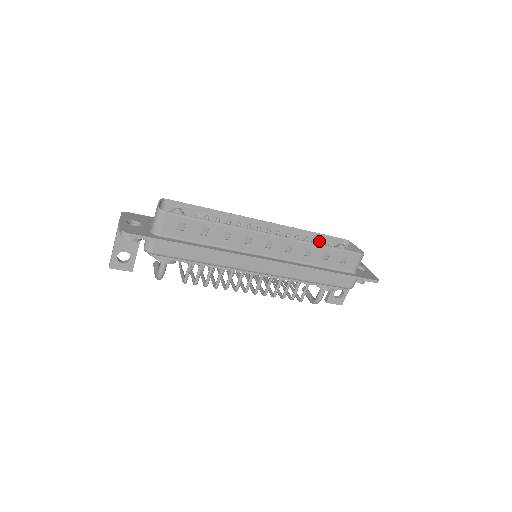
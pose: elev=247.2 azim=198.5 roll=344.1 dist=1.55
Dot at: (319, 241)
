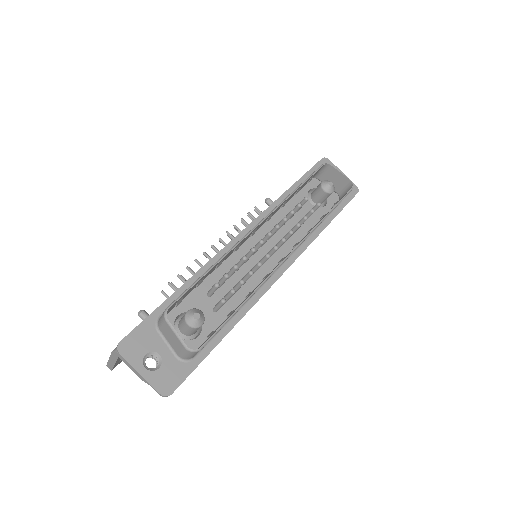
Dot at: (302, 186)
